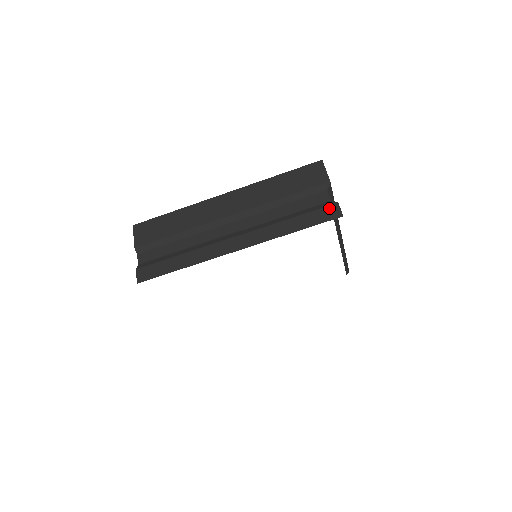
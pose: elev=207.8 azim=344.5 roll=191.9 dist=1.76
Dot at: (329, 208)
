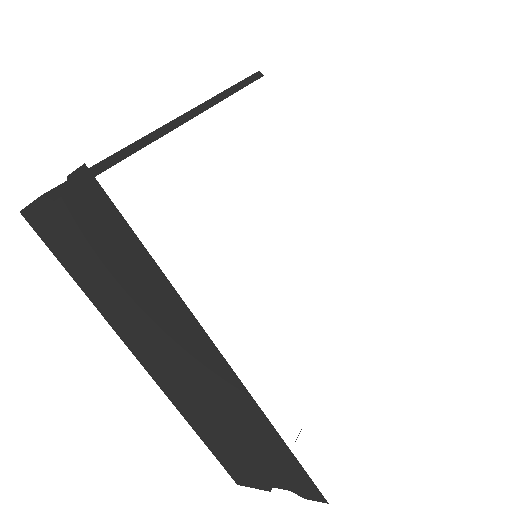
Dot at: occluded
